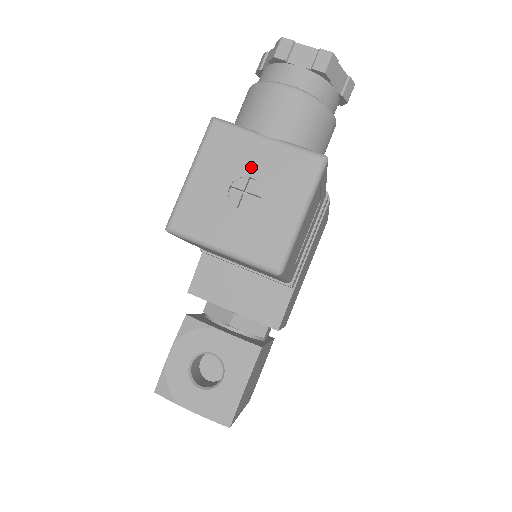
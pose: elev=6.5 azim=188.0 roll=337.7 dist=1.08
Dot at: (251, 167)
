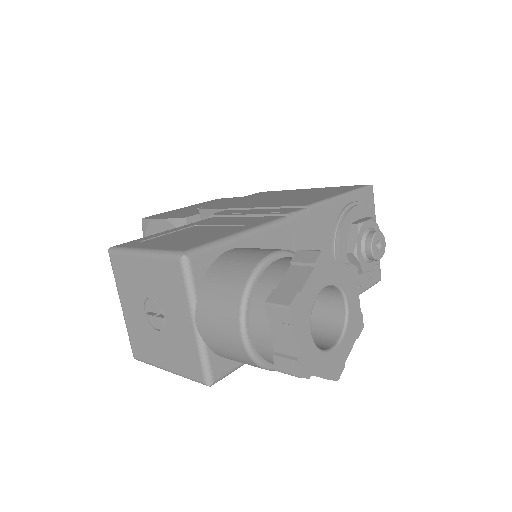
Dot at: (170, 314)
